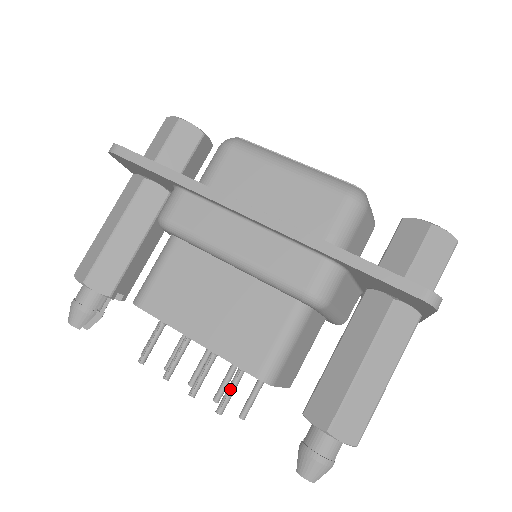
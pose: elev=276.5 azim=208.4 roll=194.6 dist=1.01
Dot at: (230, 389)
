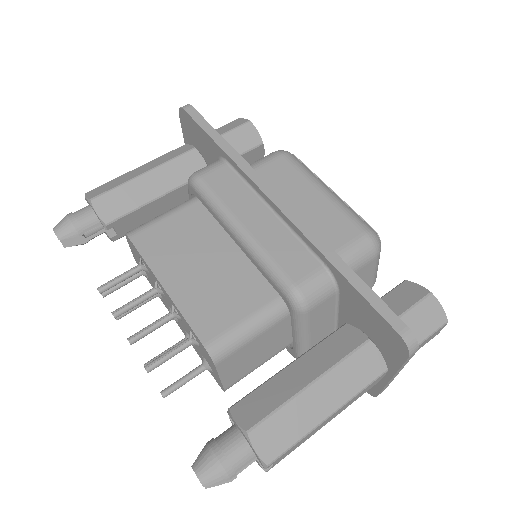
Dot at: (170, 352)
